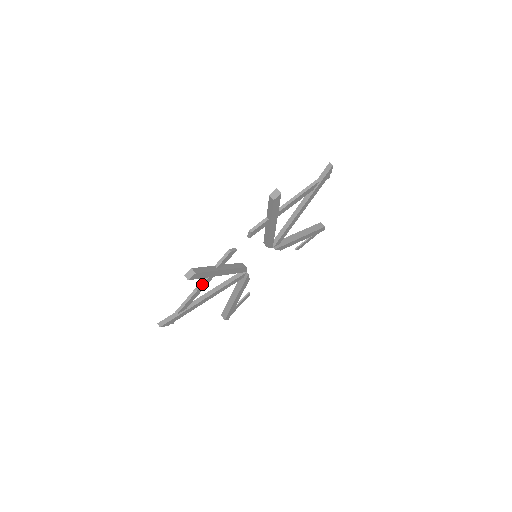
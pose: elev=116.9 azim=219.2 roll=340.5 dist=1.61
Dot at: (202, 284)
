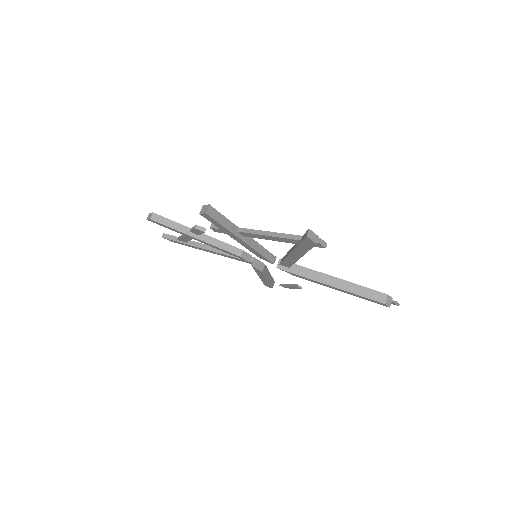
Dot at: occluded
